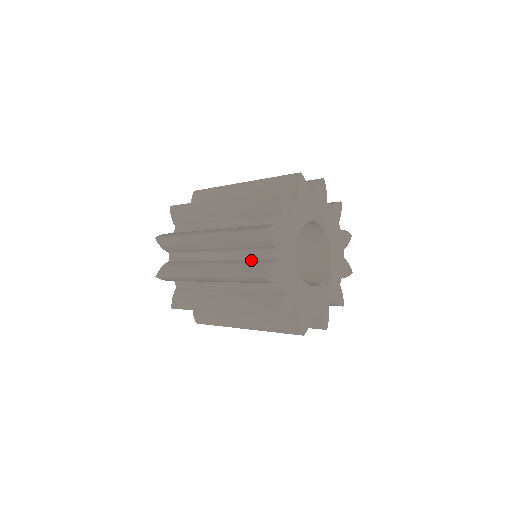
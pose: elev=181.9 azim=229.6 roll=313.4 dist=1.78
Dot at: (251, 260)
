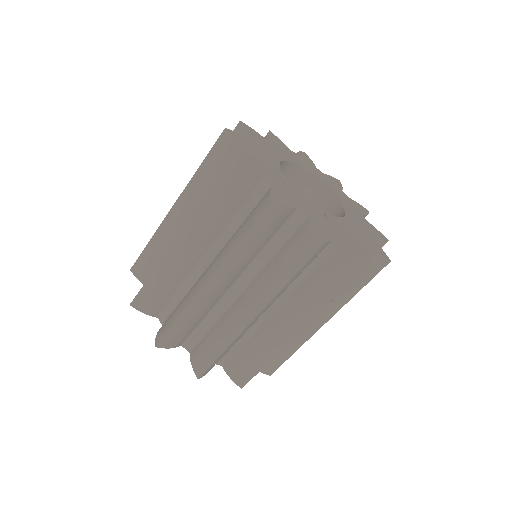
Dot at: occluded
